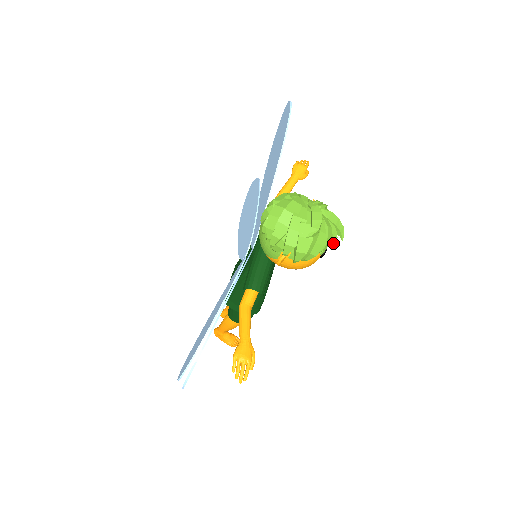
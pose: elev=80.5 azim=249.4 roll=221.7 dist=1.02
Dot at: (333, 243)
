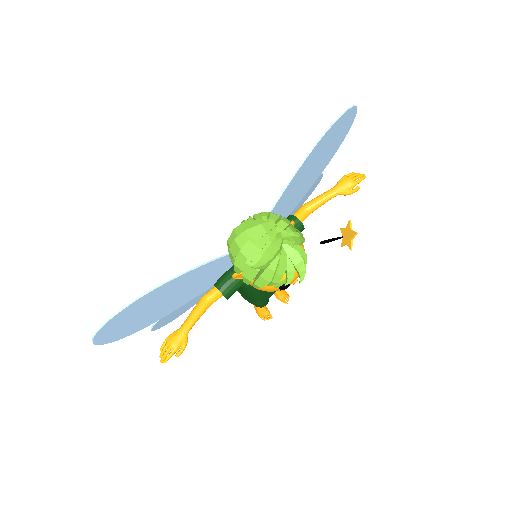
Dot at: (286, 282)
